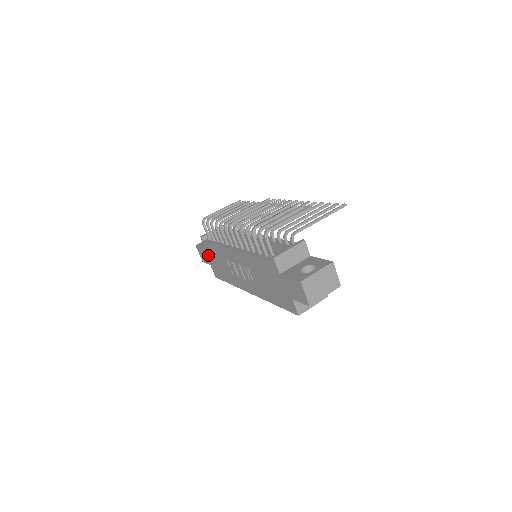
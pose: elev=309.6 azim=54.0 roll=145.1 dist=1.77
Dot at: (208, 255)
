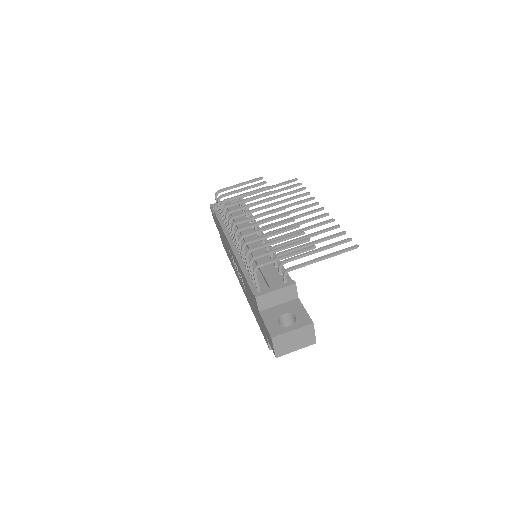
Dot at: (217, 224)
